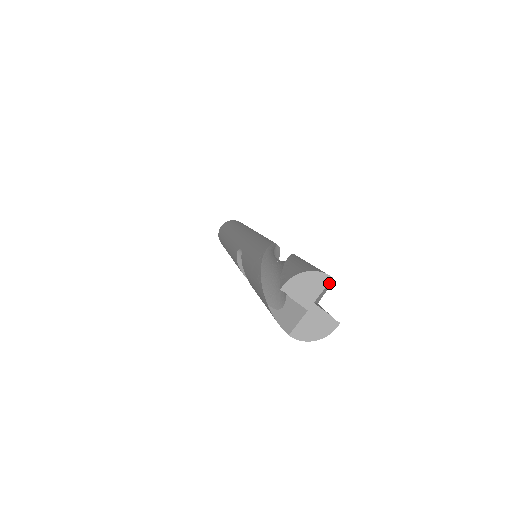
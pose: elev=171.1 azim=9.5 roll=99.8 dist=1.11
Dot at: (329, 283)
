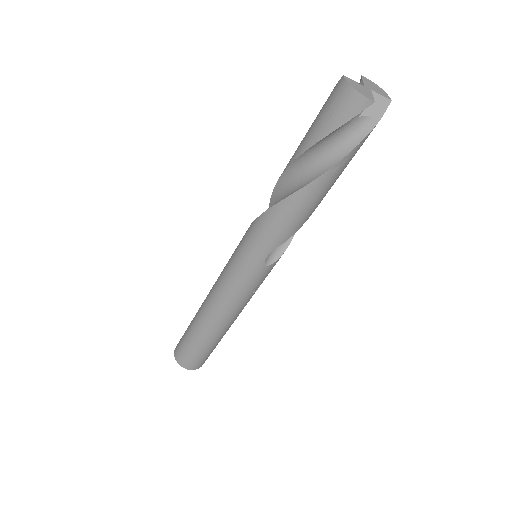
Dot at: (385, 103)
